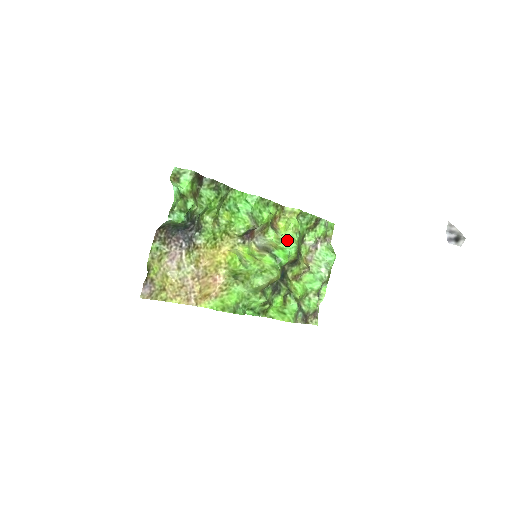
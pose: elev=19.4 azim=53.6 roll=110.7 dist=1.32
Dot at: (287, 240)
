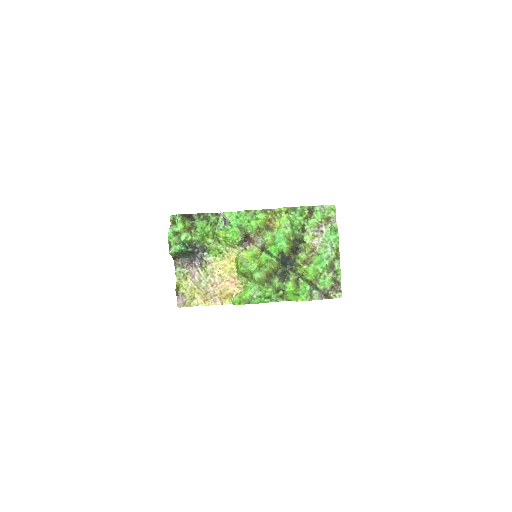
Dot at: (278, 236)
